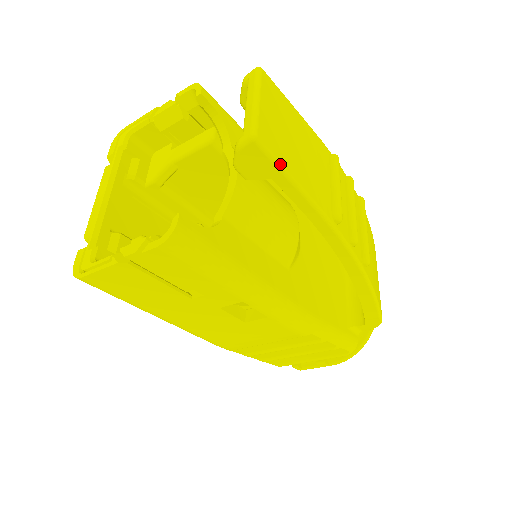
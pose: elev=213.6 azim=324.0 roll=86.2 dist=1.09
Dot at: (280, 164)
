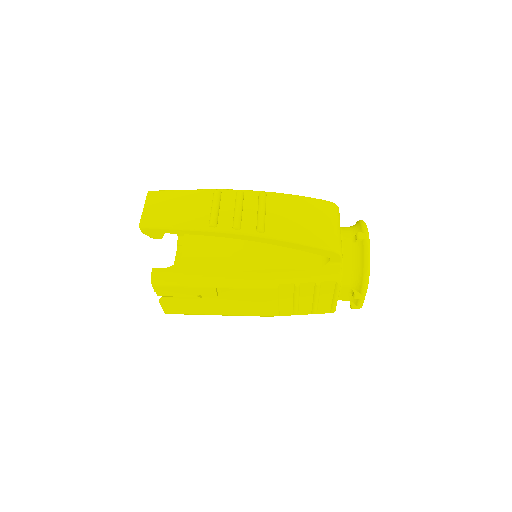
Dot at: (158, 227)
